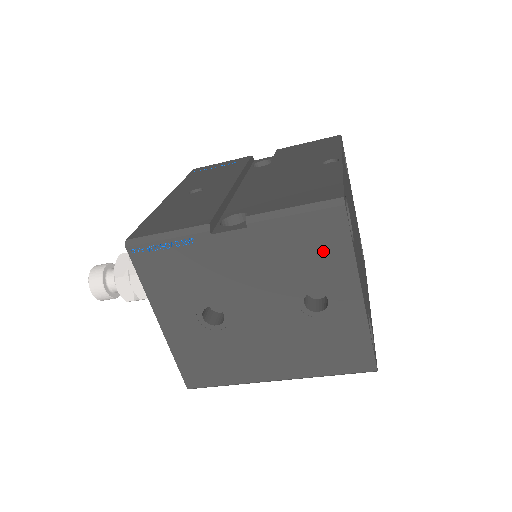
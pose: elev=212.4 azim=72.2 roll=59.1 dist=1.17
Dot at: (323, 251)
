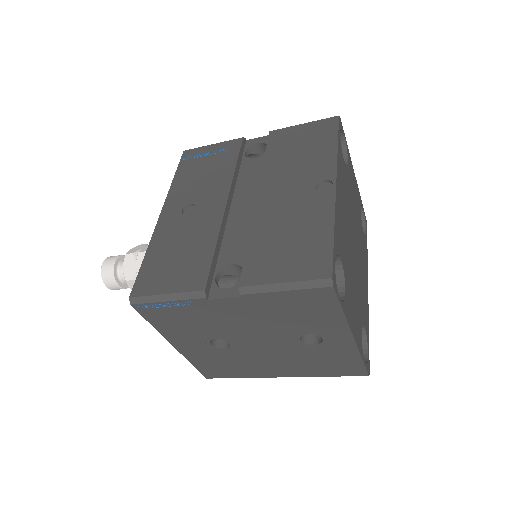
Dot at: (315, 312)
